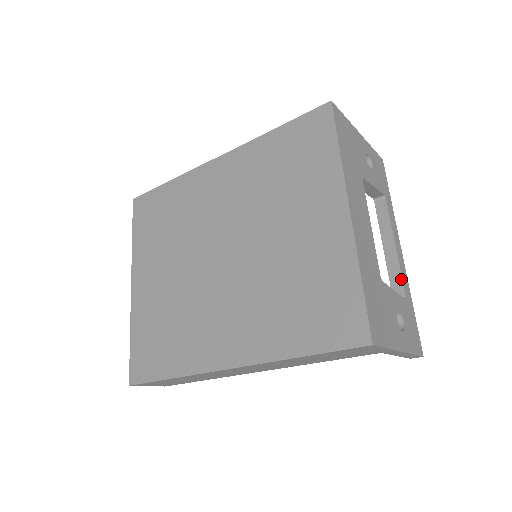
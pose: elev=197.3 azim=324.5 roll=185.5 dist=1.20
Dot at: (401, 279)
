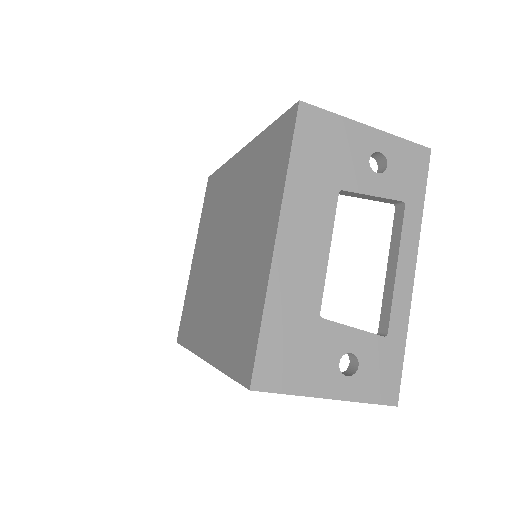
Dot at: (389, 311)
